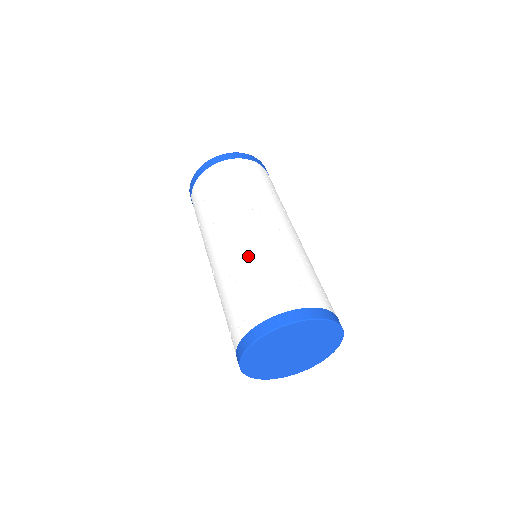
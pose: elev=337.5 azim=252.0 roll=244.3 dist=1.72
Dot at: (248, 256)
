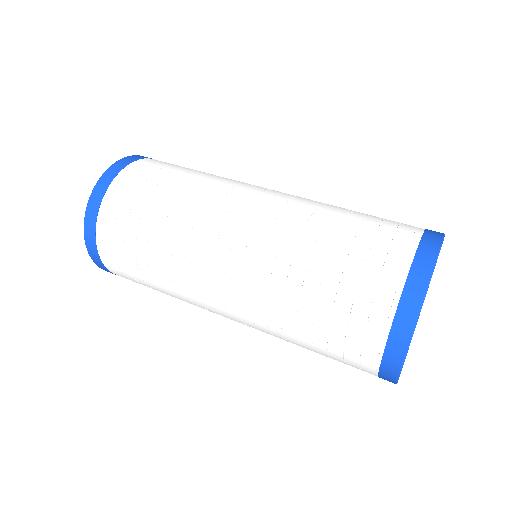
Dot at: (278, 275)
